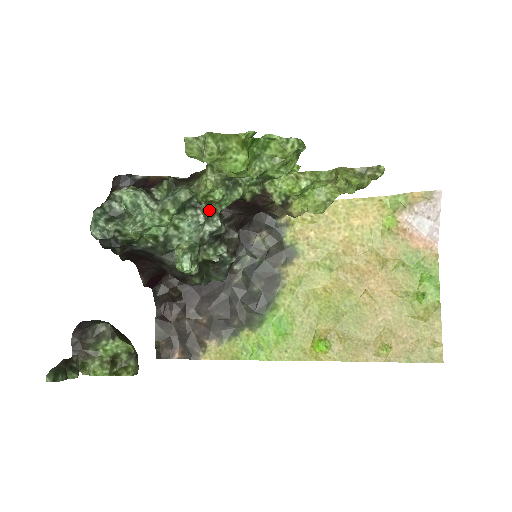
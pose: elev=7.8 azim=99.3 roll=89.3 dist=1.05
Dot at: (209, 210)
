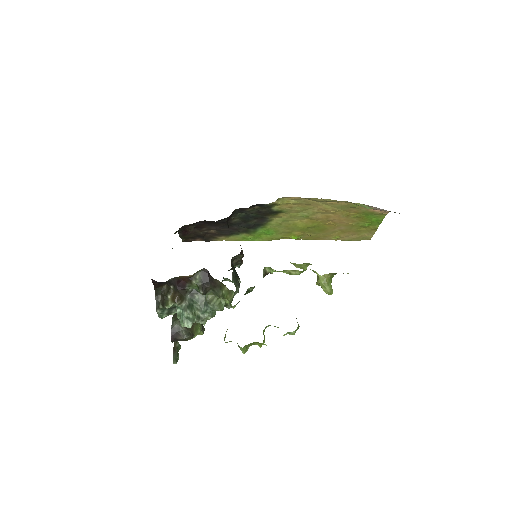
Dot at: occluded
